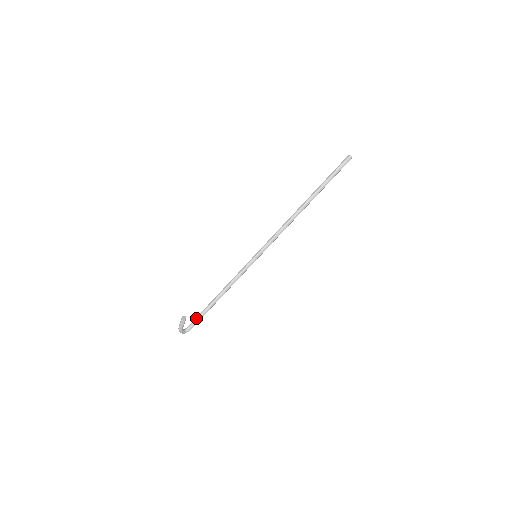
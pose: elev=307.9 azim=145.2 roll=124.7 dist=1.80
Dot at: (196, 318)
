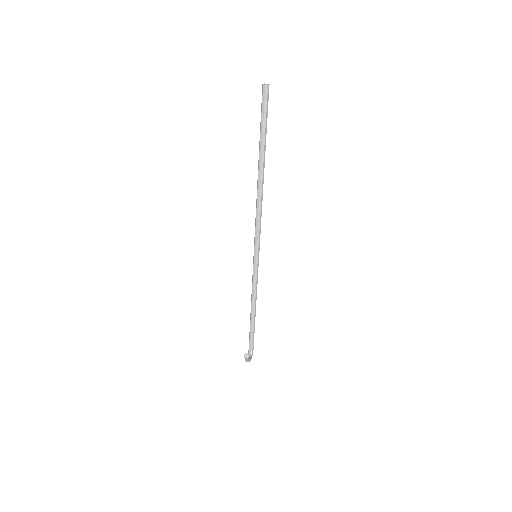
Dot at: (250, 340)
